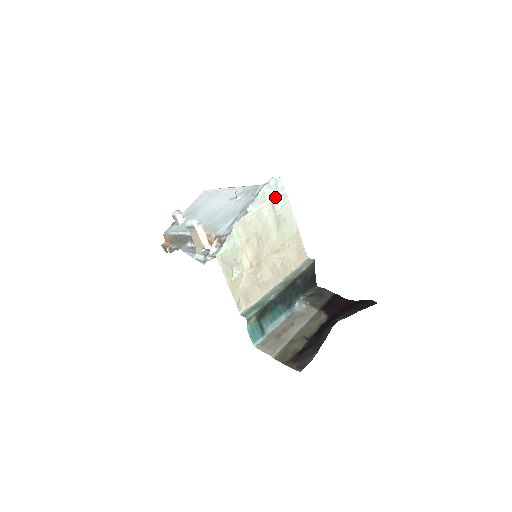
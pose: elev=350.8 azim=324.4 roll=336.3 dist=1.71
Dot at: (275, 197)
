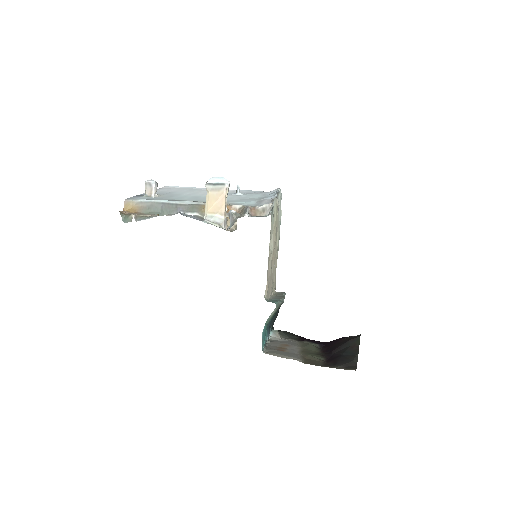
Dot at: occluded
